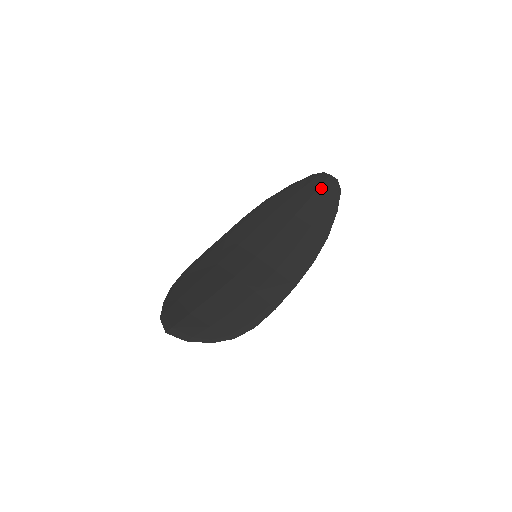
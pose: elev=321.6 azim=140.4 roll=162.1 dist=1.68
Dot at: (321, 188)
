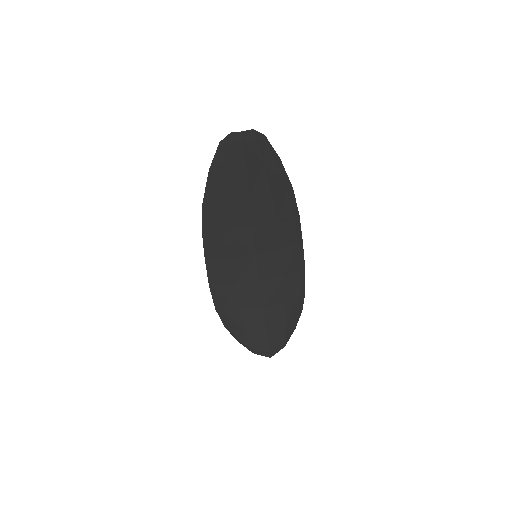
Dot at: (247, 154)
